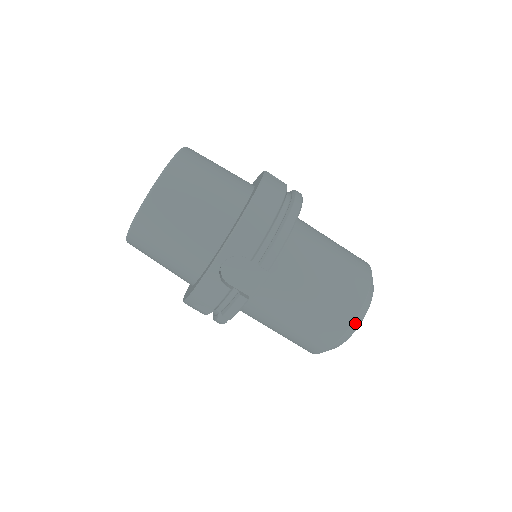
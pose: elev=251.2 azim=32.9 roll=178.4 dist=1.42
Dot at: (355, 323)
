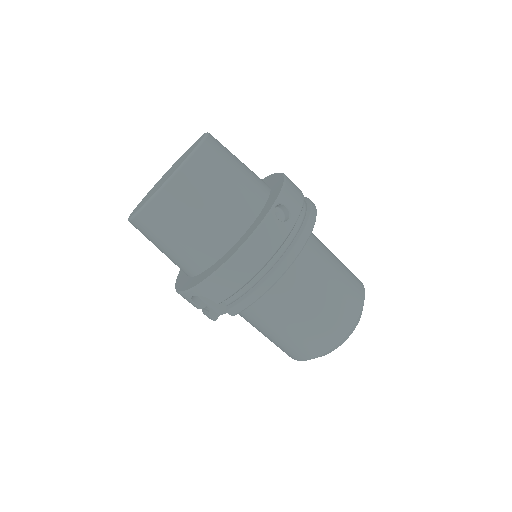
Dot at: (314, 358)
